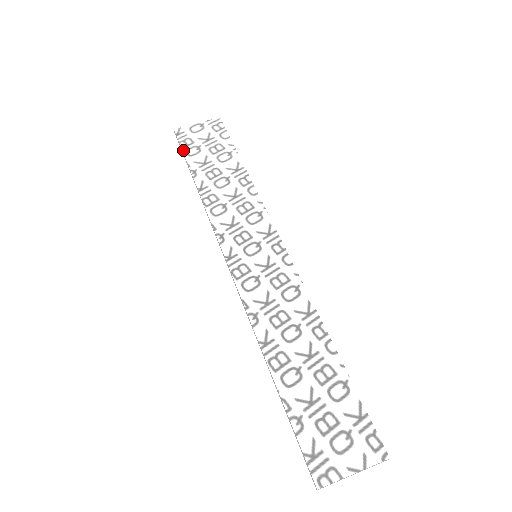
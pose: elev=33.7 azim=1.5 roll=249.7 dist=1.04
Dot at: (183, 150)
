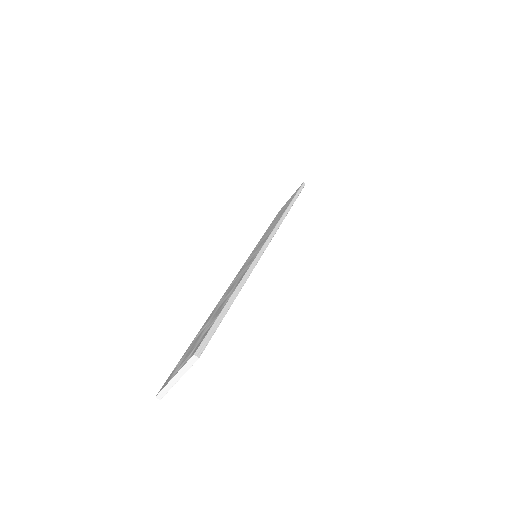
Dot at: (274, 218)
